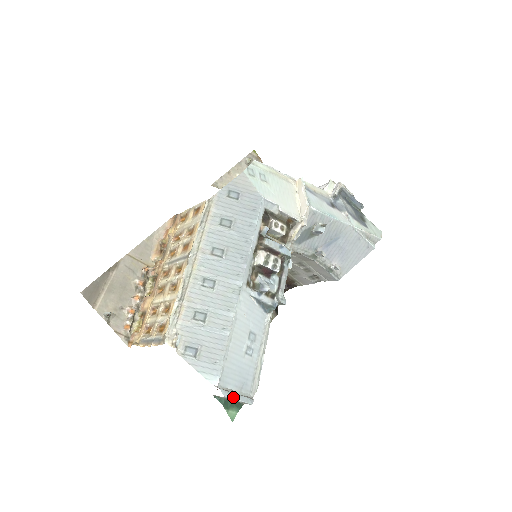
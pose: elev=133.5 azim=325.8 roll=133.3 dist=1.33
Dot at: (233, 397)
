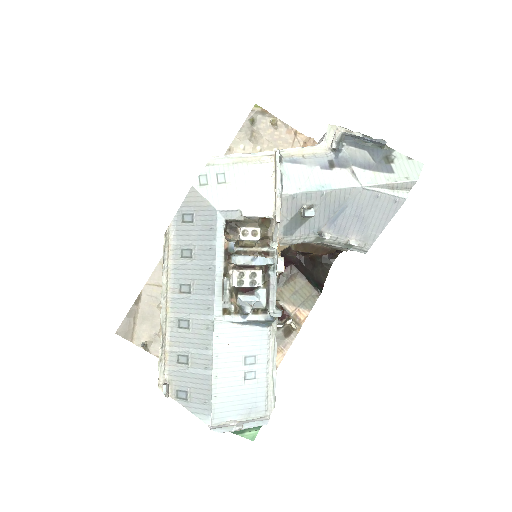
Dot at: (234, 429)
